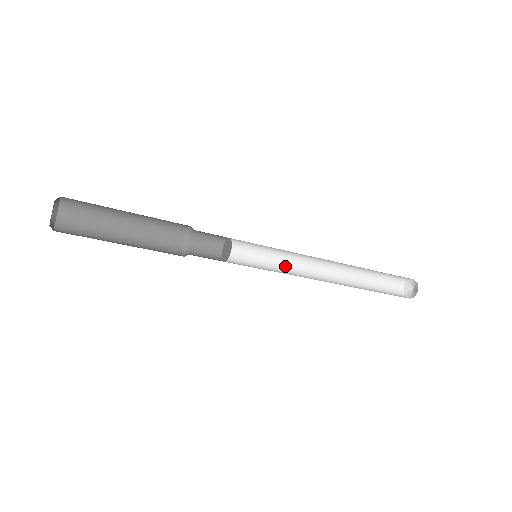
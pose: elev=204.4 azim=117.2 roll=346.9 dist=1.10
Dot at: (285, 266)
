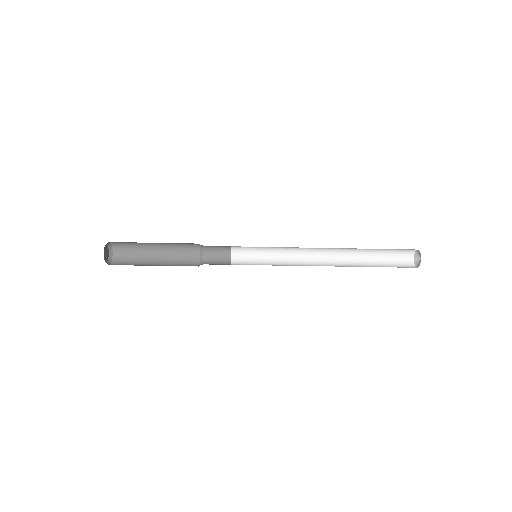
Dot at: (287, 264)
